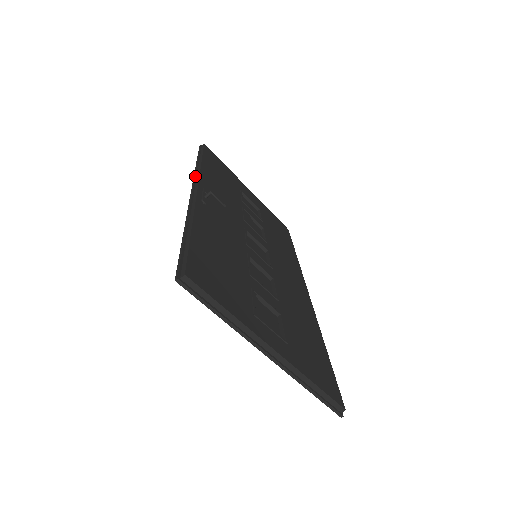
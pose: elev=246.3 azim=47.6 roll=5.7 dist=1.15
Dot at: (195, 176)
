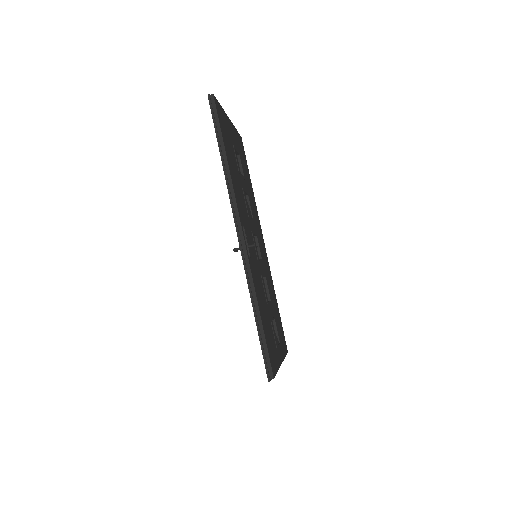
Dot at: (232, 203)
